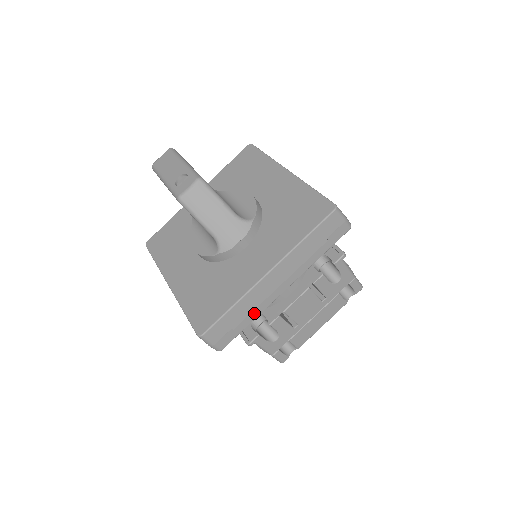
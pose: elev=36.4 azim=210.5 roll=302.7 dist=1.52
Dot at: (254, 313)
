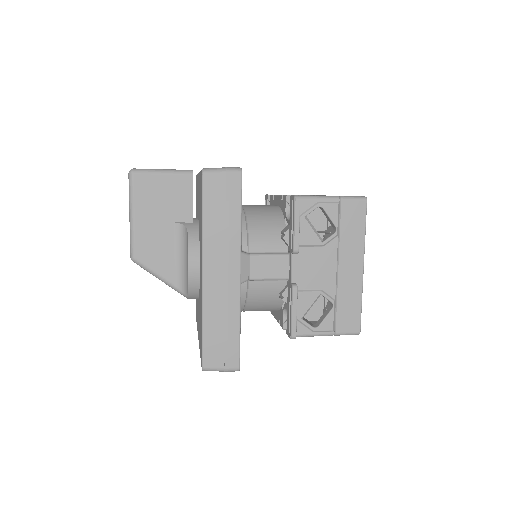
Dot at: occluded
